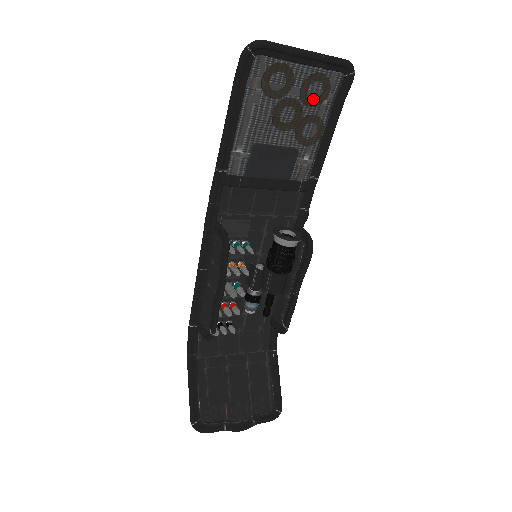
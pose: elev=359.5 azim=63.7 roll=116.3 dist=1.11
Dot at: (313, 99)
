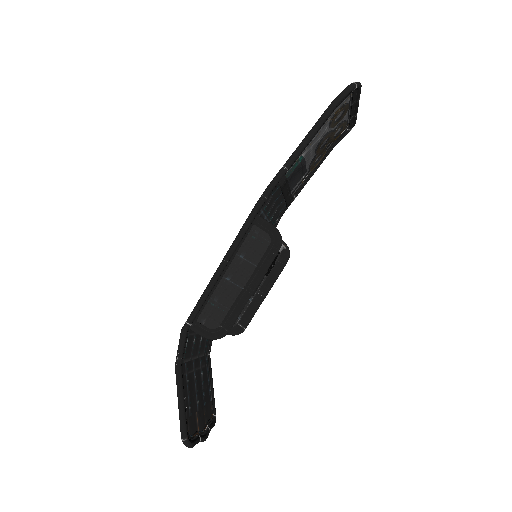
Dot at: (336, 138)
